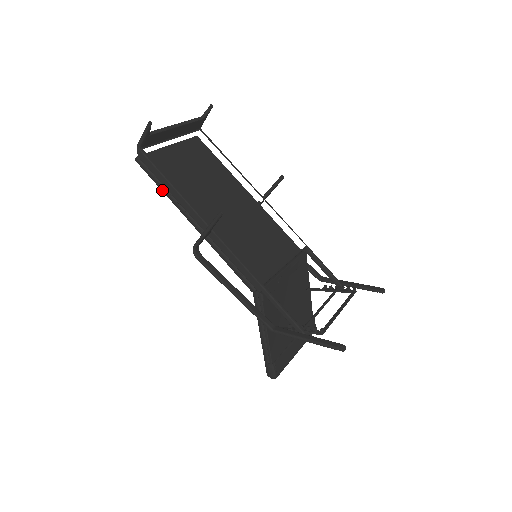
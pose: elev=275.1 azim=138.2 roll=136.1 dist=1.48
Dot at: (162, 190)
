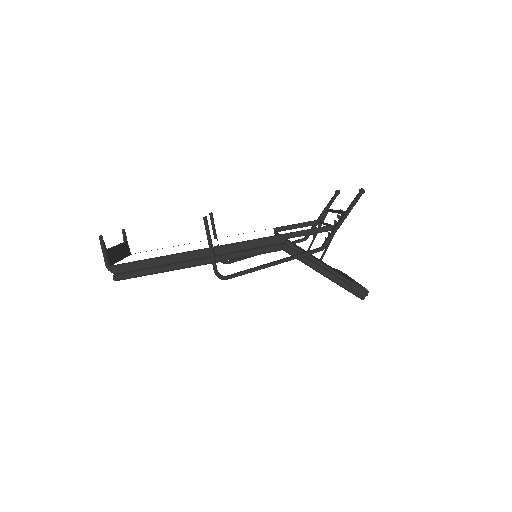
Dot at: (153, 272)
